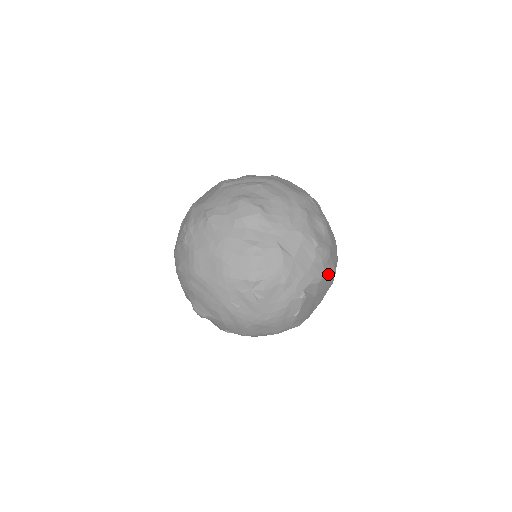
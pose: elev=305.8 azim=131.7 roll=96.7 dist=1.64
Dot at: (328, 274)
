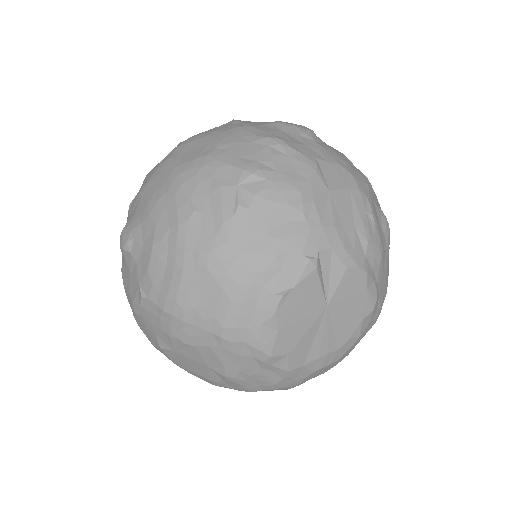
Dot at: (366, 278)
